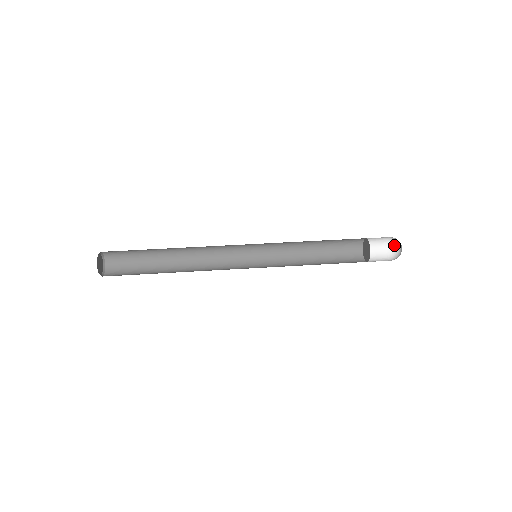
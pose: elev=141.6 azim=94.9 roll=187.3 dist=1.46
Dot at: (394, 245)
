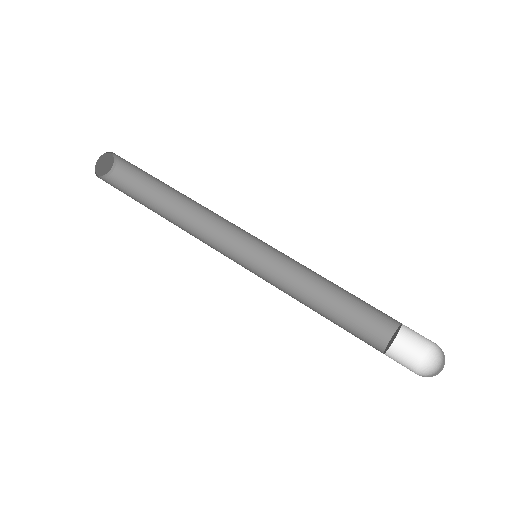
Dot at: (444, 355)
